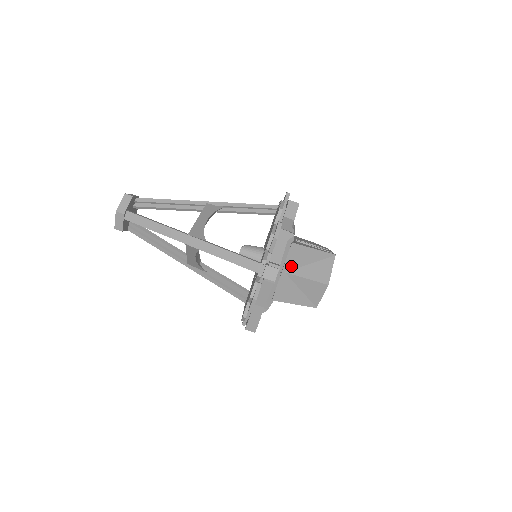
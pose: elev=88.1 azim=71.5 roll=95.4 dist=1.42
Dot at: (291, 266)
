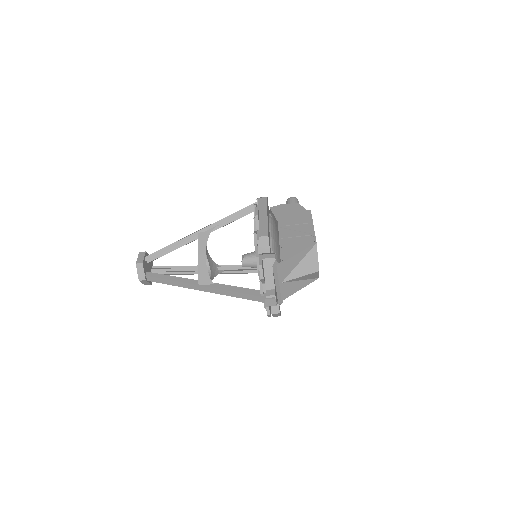
Dot at: (284, 276)
